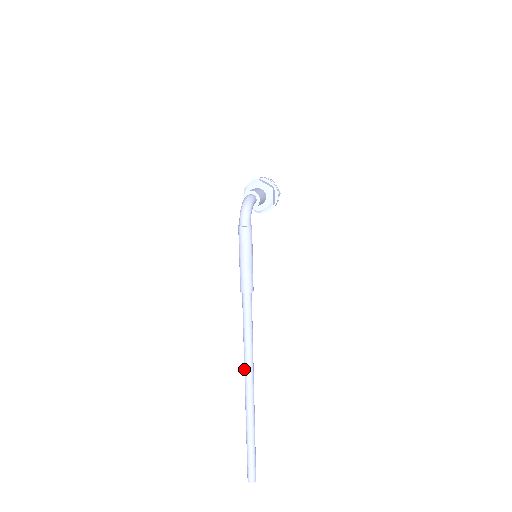
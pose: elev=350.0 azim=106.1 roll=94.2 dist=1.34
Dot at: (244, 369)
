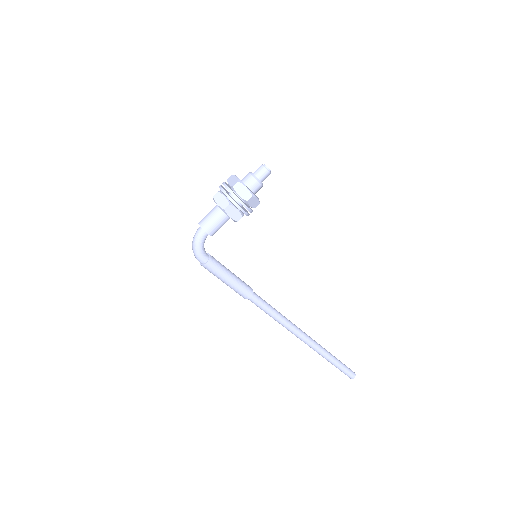
Dot at: occluded
